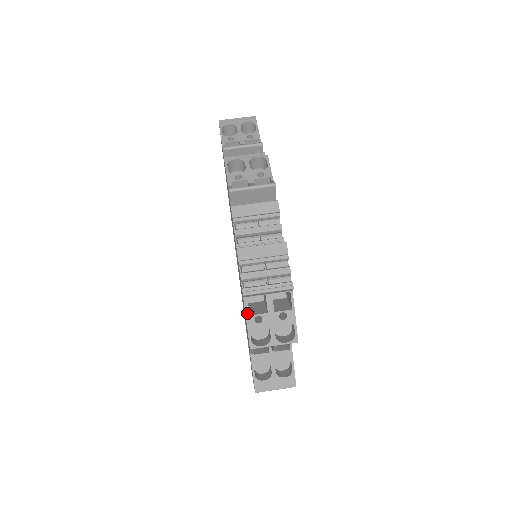
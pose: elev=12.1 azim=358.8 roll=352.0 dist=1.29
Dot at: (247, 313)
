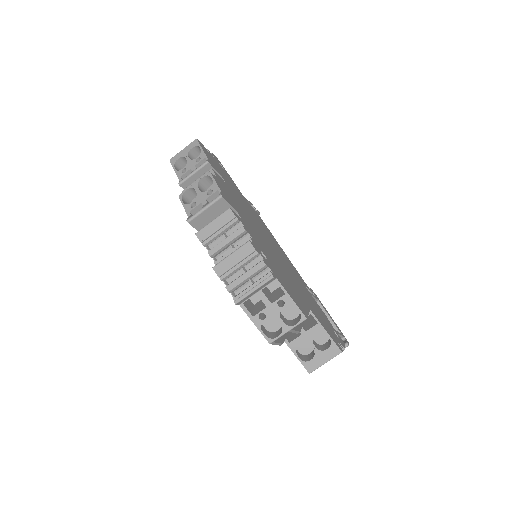
Dot at: (250, 316)
